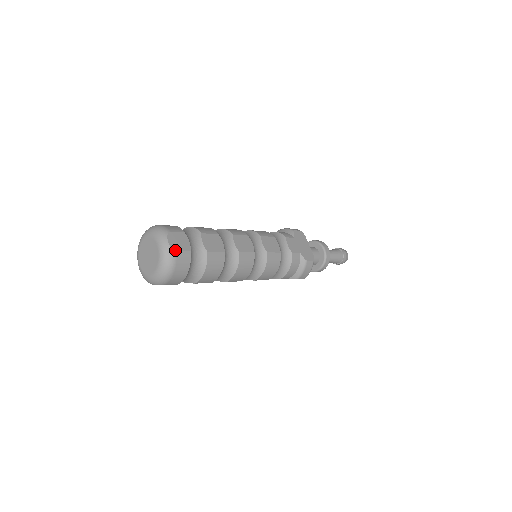
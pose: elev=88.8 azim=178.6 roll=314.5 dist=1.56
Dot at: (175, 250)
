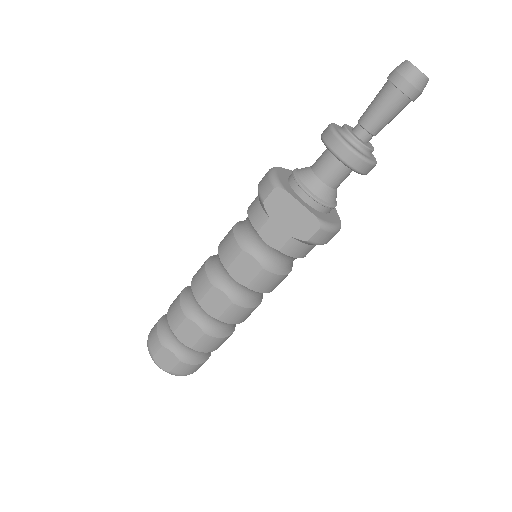
Dot at: (169, 371)
